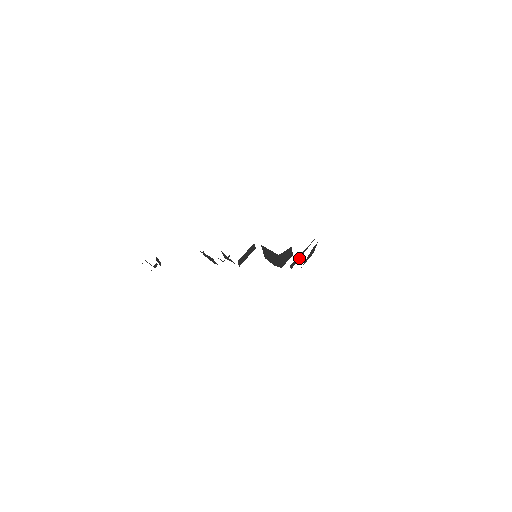
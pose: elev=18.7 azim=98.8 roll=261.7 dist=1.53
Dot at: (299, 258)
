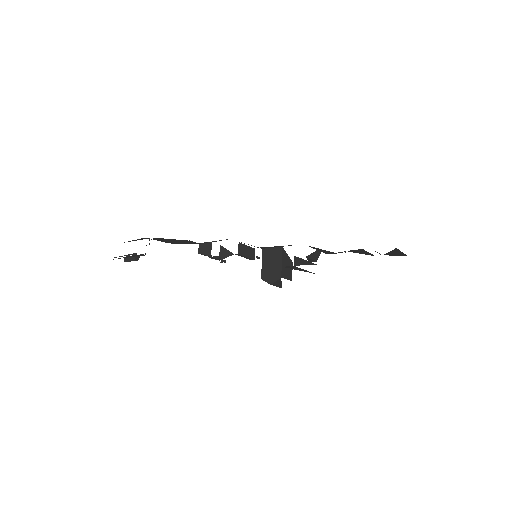
Dot at: occluded
